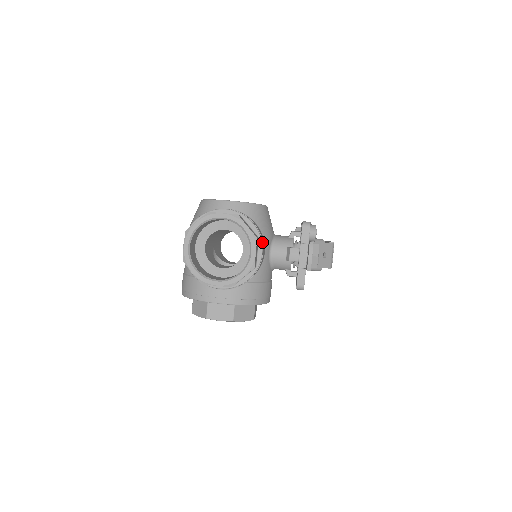
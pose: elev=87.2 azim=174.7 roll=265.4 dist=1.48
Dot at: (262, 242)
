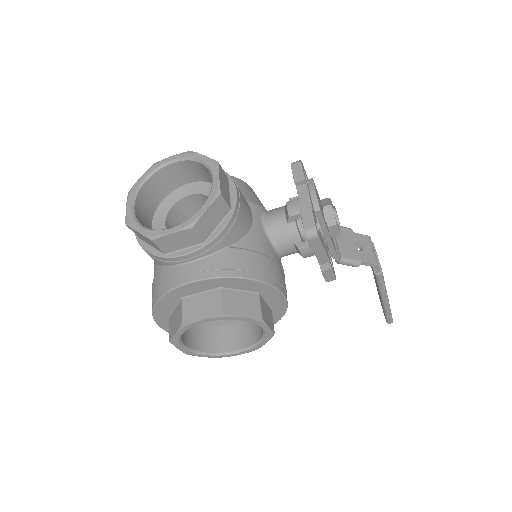
Dot at: (236, 185)
